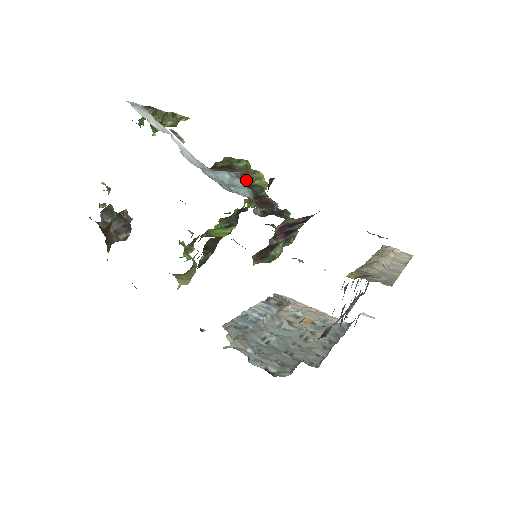
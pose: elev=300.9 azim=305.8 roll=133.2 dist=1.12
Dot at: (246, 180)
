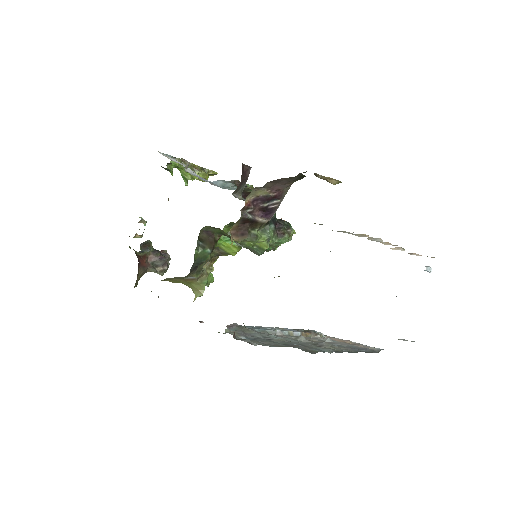
Dot at: occluded
